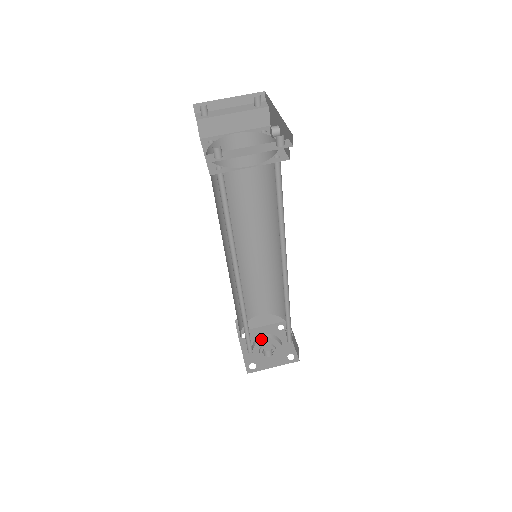
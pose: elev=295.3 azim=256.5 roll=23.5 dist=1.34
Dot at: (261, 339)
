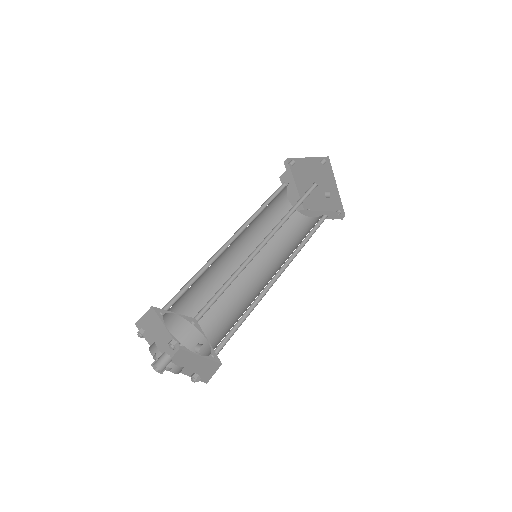
Dot at: (171, 371)
